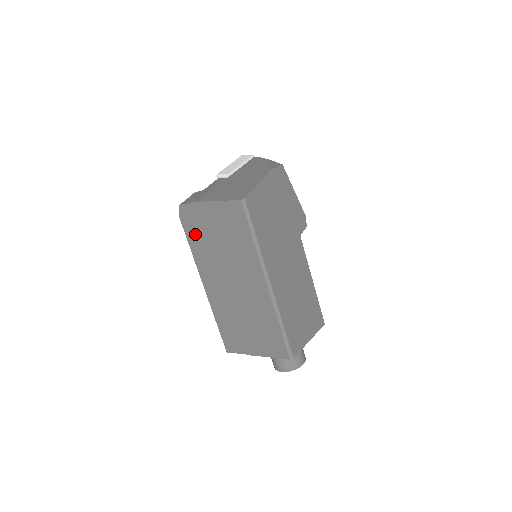
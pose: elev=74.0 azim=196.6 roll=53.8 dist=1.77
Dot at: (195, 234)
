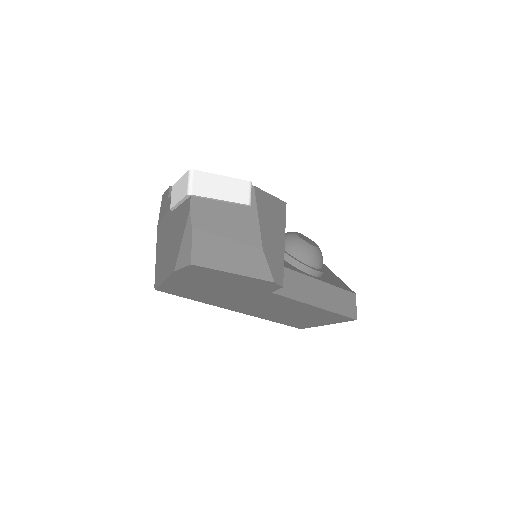
Dot at: occluded
